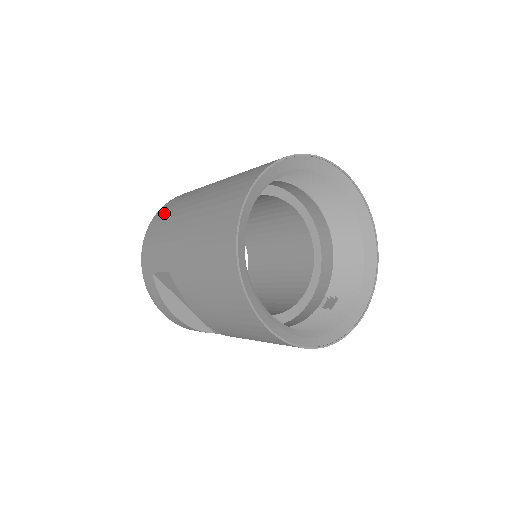
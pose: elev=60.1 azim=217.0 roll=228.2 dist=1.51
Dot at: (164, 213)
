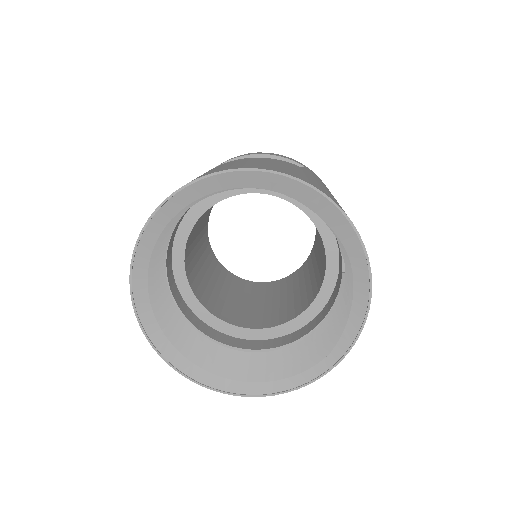
Dot at: occluded
